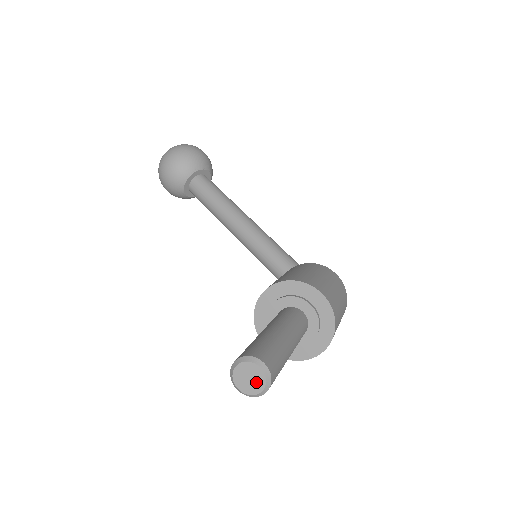
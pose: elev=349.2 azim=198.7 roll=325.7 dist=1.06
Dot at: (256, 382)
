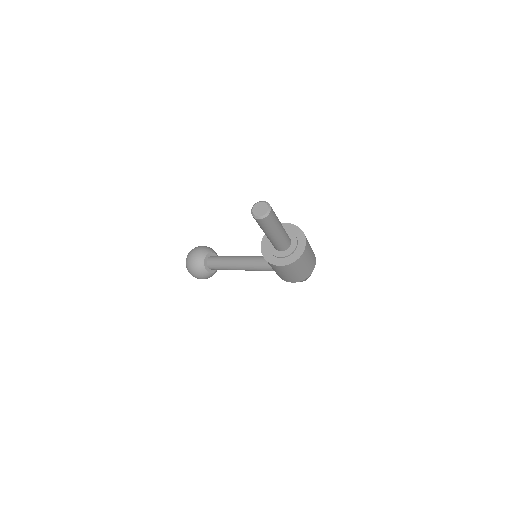
Dot at: (264, 209)
